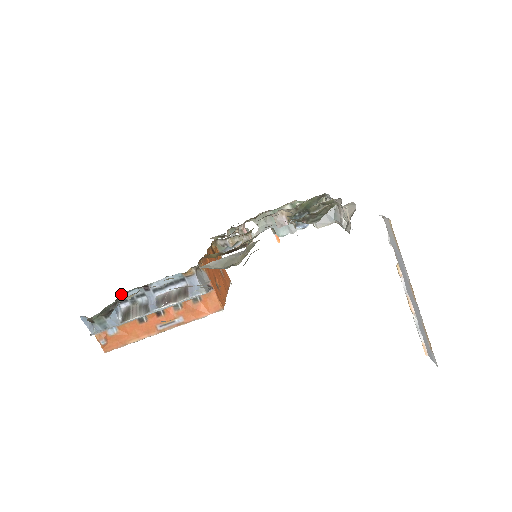
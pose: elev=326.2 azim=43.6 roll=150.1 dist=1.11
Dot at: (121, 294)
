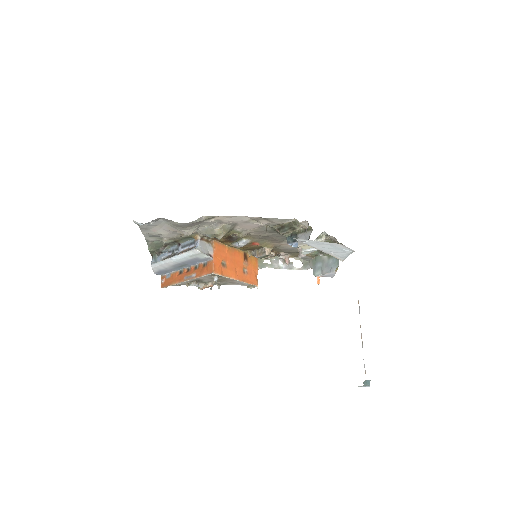
Dot at: (168, 245)
